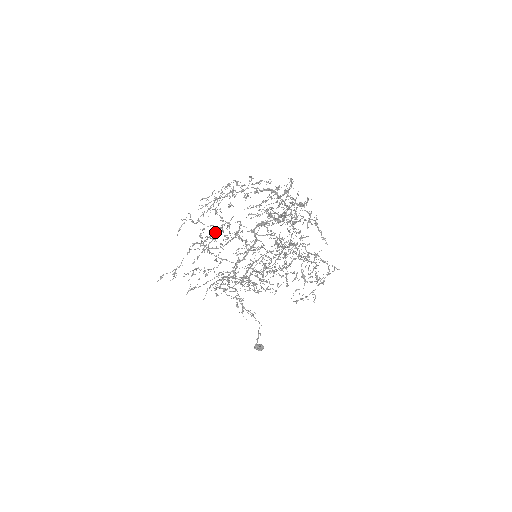
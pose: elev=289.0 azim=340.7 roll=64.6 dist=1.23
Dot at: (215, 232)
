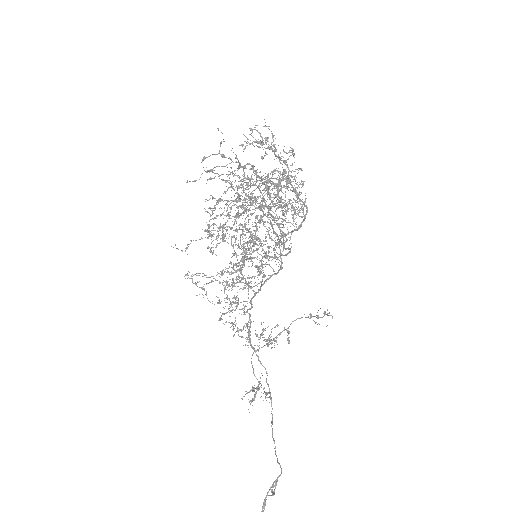
Dot at: (243, 234)
